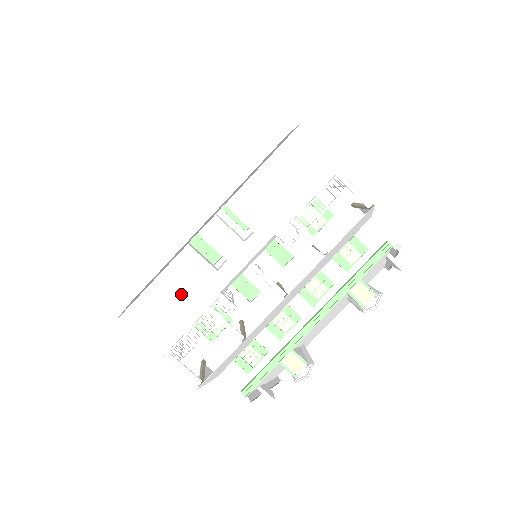
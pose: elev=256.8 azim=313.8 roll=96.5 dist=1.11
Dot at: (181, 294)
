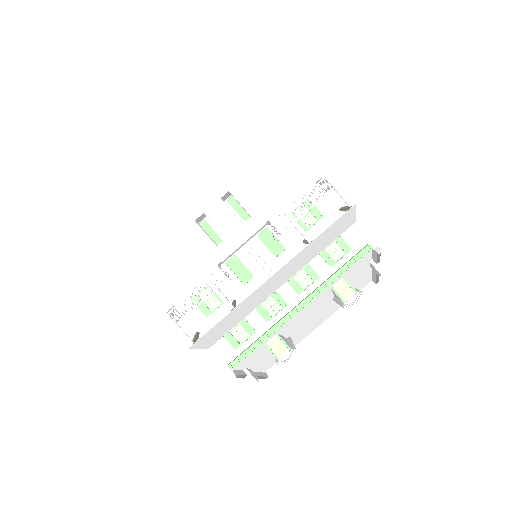
Dot at: (184, 263)
